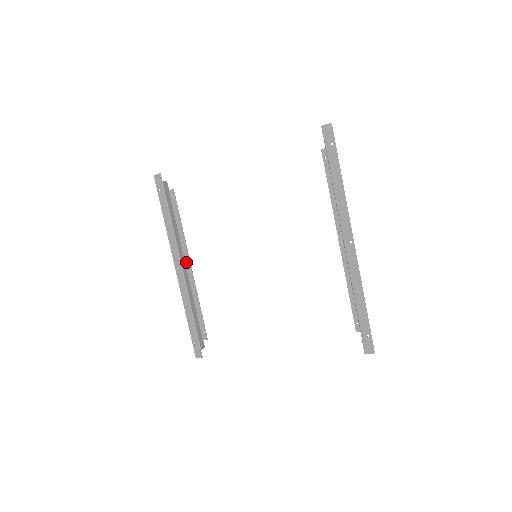
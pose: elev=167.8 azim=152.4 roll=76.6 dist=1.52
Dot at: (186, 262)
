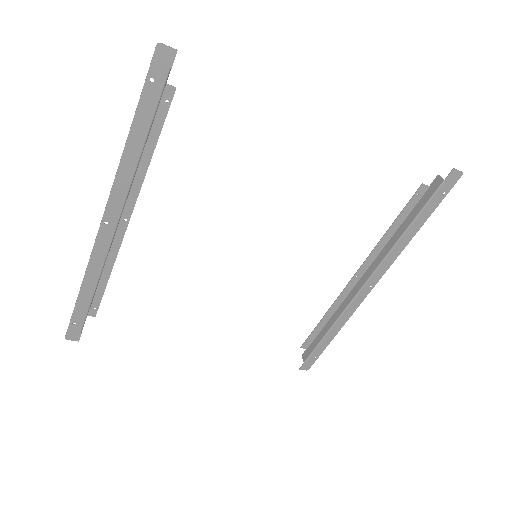
Dot at: (123, 213)
